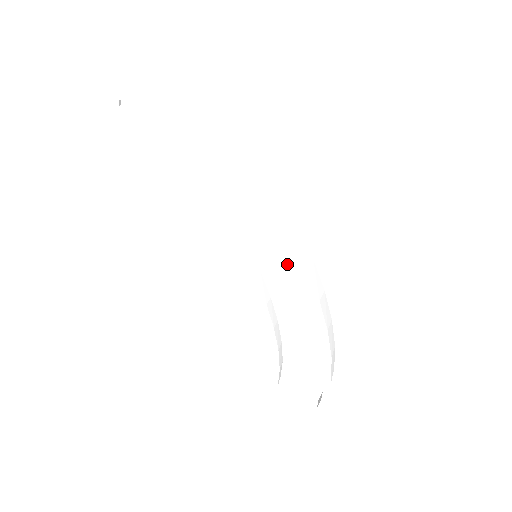
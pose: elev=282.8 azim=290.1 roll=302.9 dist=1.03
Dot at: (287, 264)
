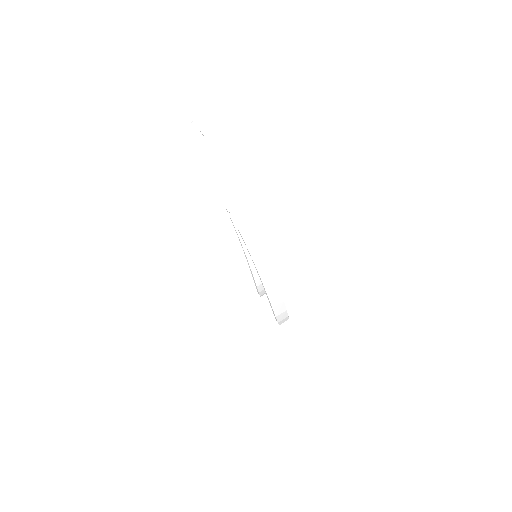
Dot at: occluded
